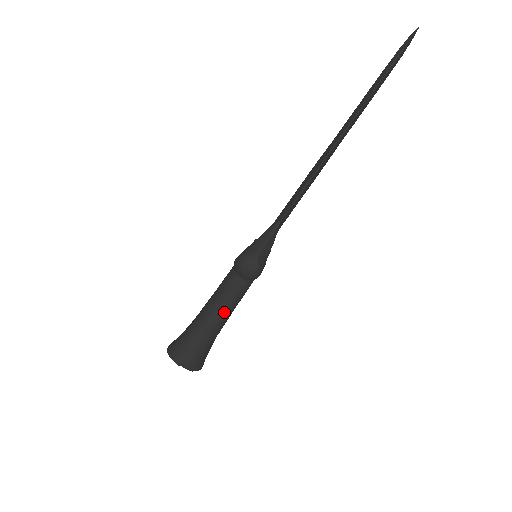
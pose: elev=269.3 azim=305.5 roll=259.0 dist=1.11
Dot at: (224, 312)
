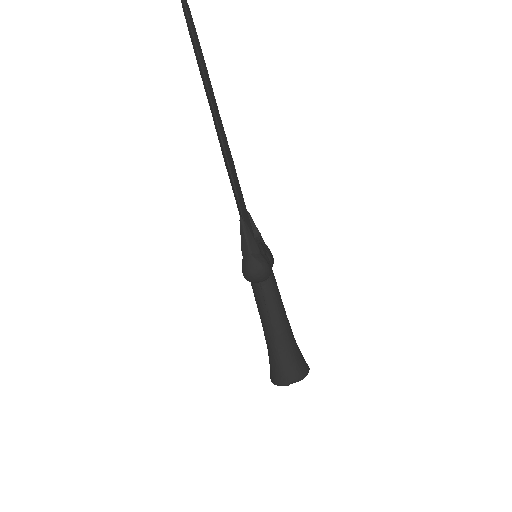
Dot at: (278, 317)
